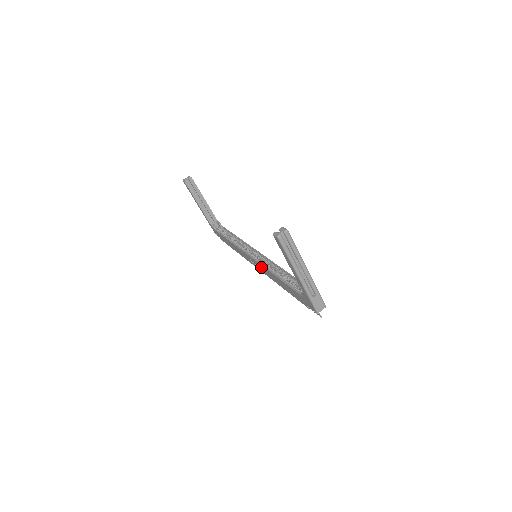
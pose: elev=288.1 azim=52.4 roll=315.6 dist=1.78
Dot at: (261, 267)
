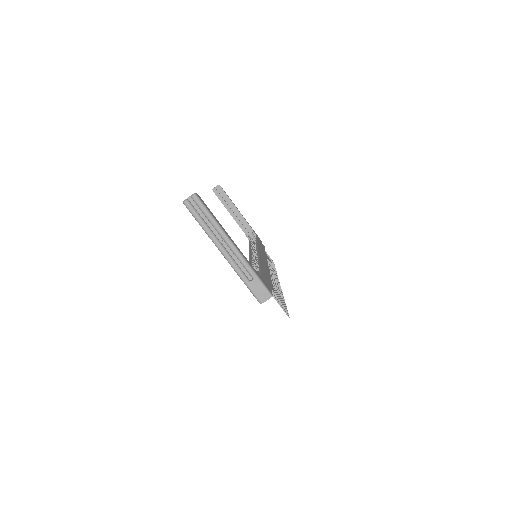
Dot at: occluded
